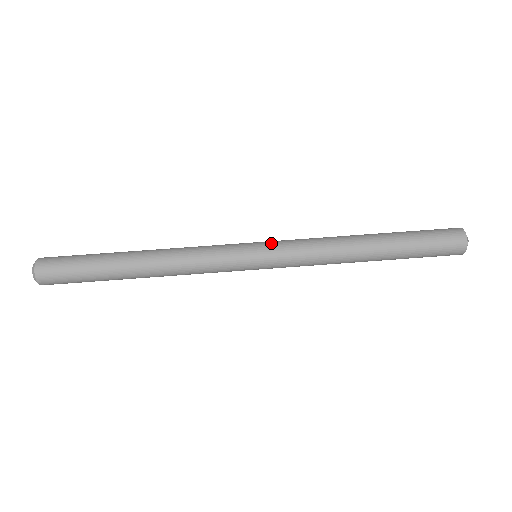
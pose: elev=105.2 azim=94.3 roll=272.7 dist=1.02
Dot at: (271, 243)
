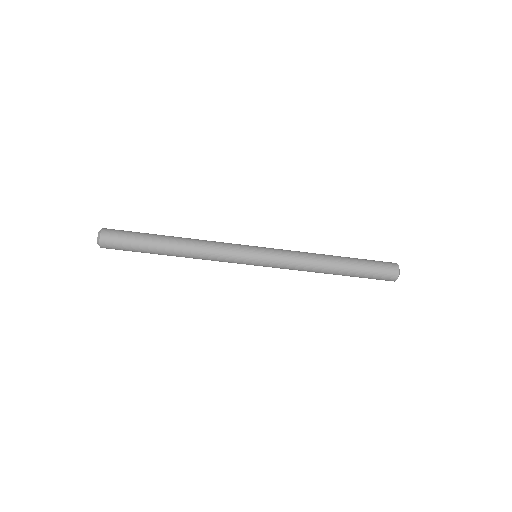
Dot at: (268, 255)
